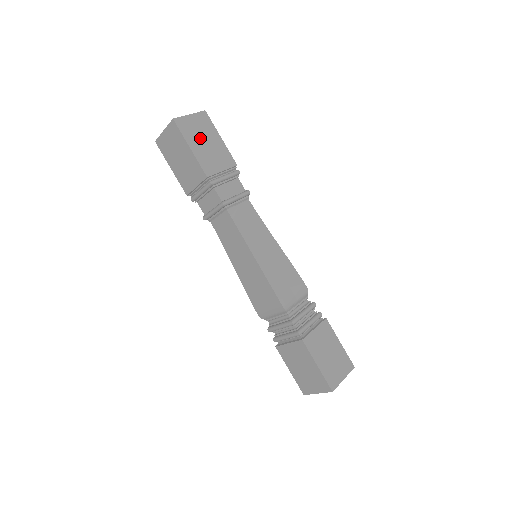
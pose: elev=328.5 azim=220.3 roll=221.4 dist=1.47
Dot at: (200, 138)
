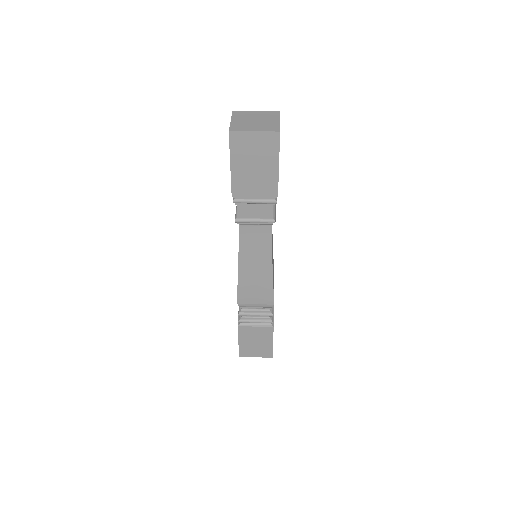
Dot at: (250, 159)
